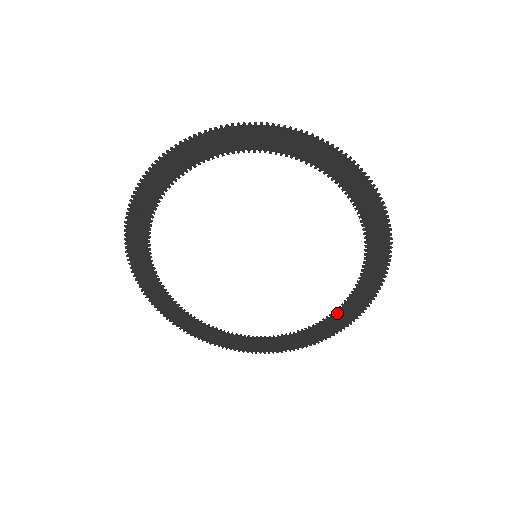
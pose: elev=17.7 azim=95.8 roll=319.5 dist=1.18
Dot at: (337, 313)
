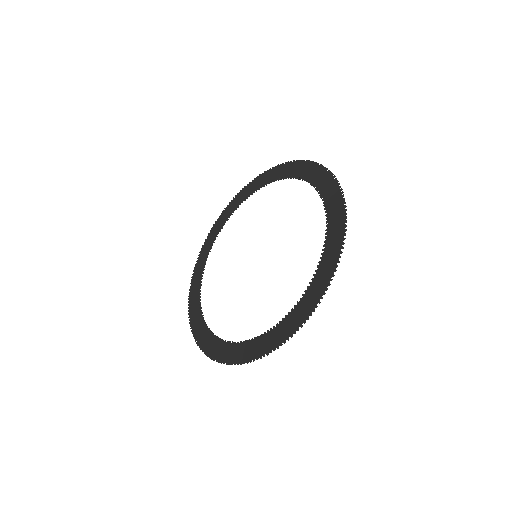
Dot at: (328, 231)
